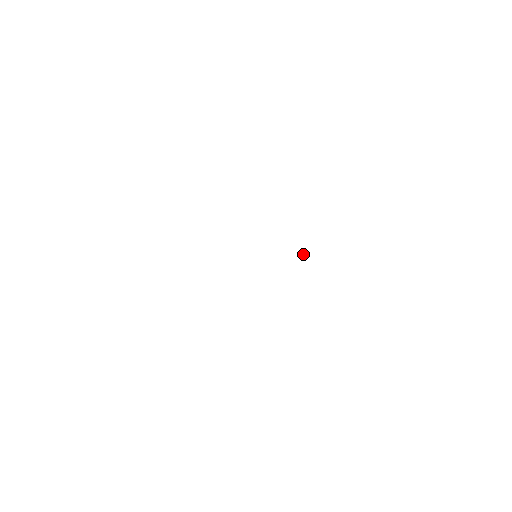
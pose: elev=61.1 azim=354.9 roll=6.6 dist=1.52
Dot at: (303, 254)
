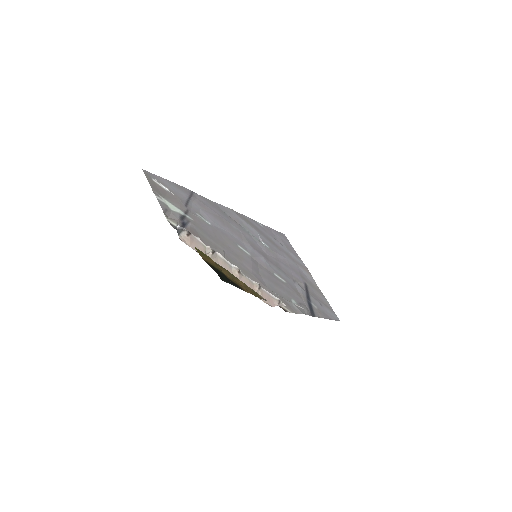
Dot at: (271, 290)
